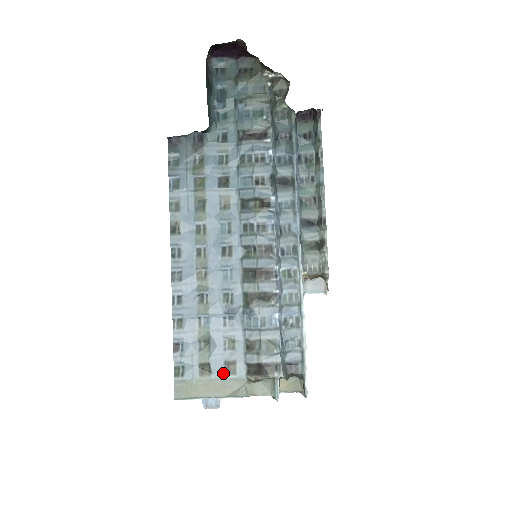
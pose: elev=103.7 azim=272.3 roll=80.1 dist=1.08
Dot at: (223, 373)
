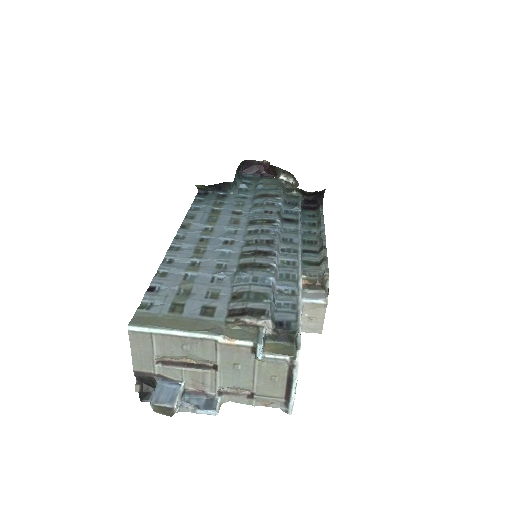
Dot at: (197, 314)
